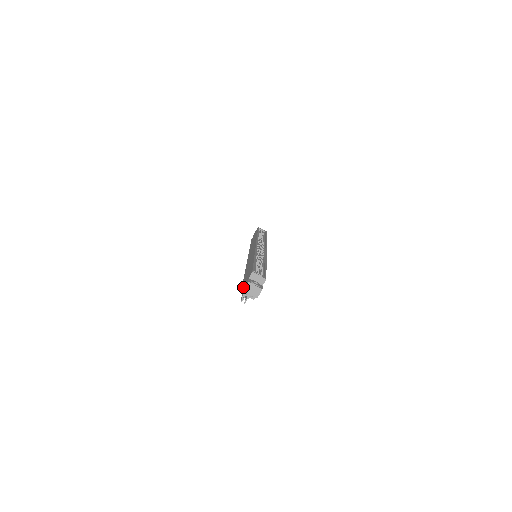
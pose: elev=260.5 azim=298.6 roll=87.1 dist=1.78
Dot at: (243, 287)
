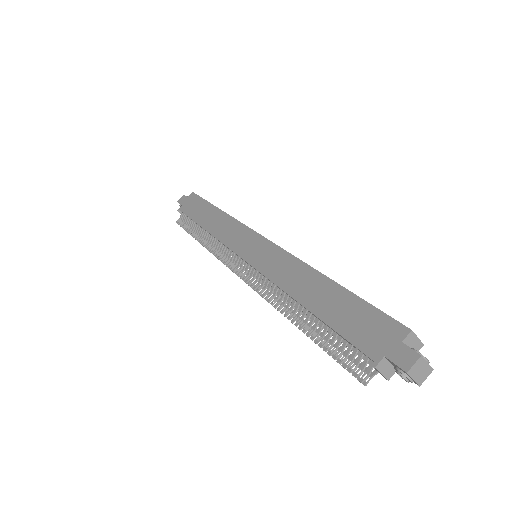
Dot at: (390, 359)
